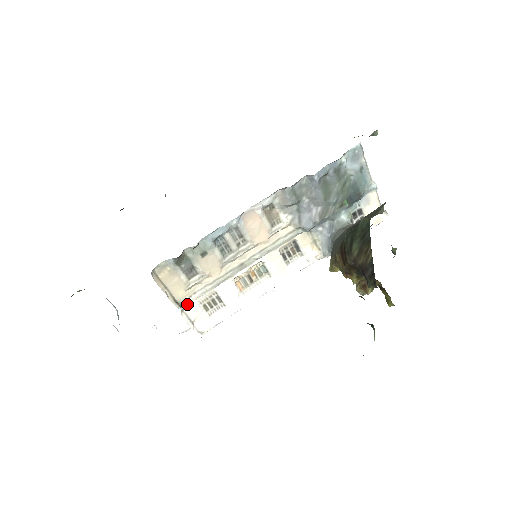
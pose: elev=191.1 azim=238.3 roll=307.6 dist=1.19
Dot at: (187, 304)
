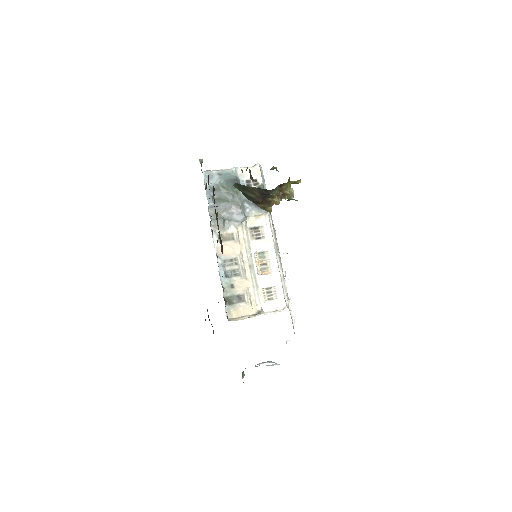
Dot at: (261, 309)
